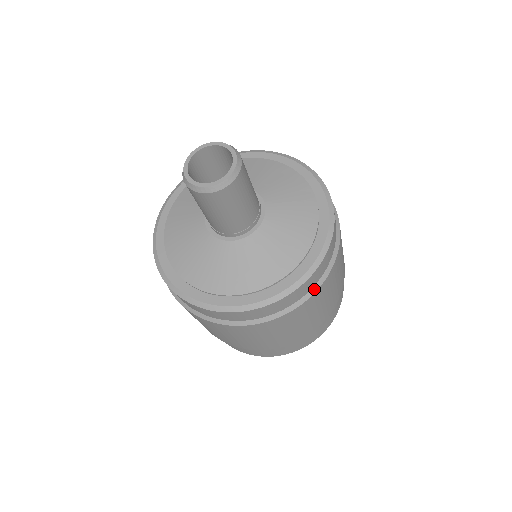
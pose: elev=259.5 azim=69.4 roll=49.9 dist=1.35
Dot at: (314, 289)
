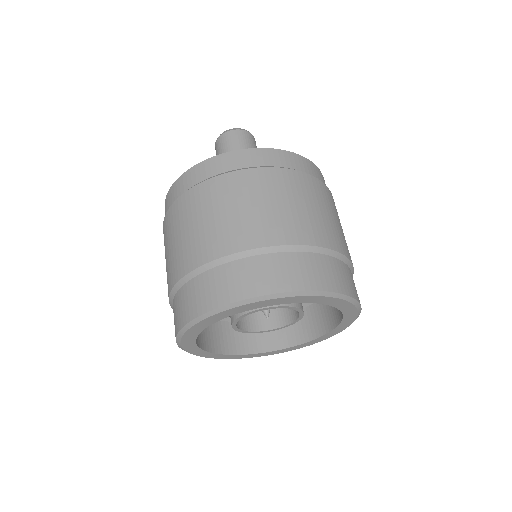
Dot at: (299, 171)
